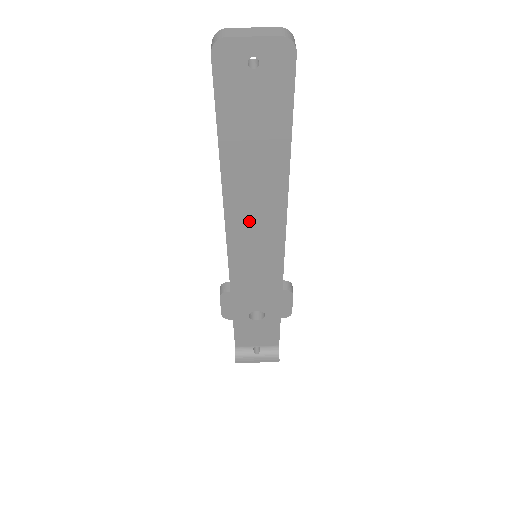
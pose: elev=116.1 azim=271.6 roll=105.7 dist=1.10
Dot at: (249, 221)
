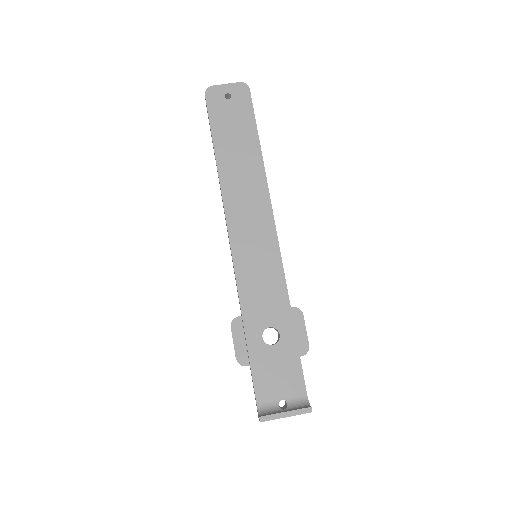
Dot at: (243, 208)
